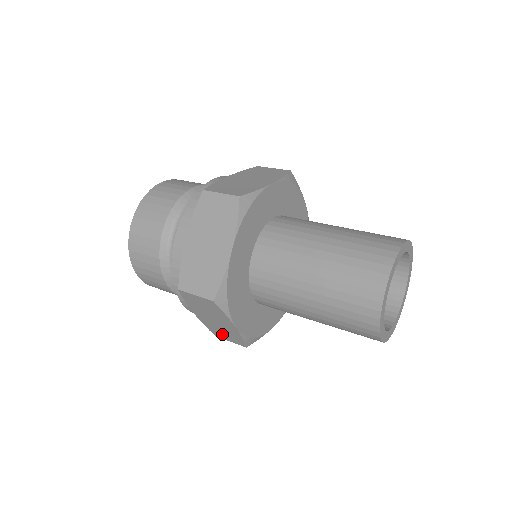
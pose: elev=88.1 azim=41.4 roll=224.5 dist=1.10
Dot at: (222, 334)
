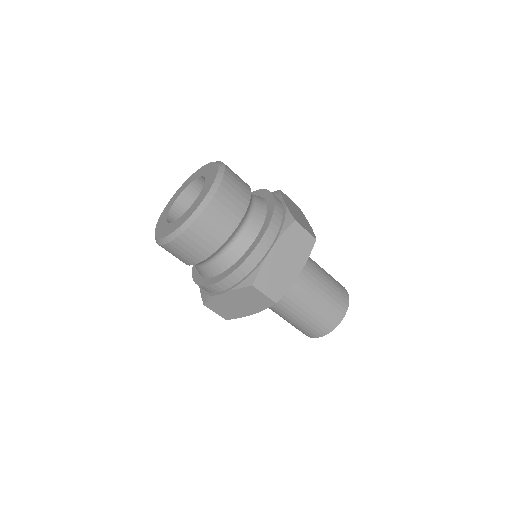
Dot at: (219, 308)
